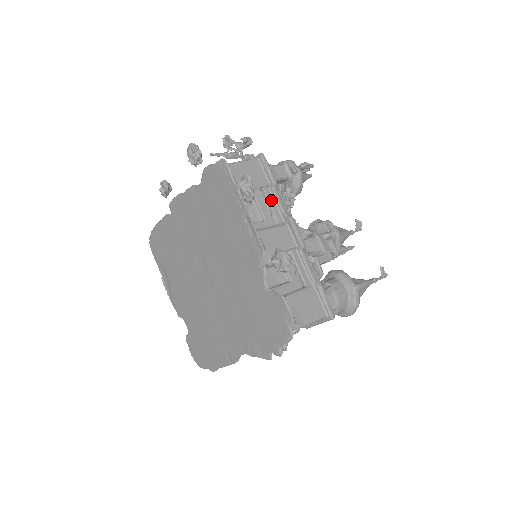
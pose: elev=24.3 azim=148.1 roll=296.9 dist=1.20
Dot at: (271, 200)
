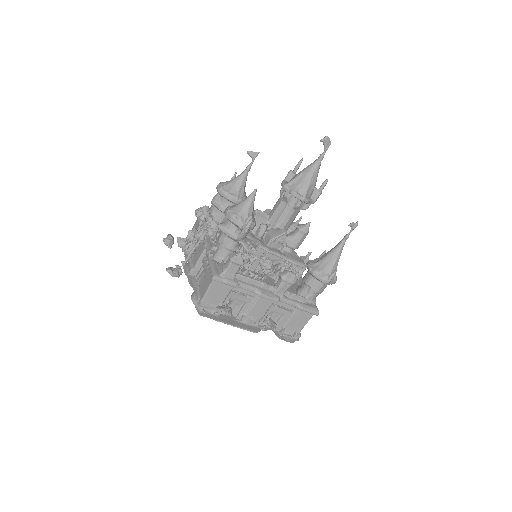
Dot at: (241, 291)
